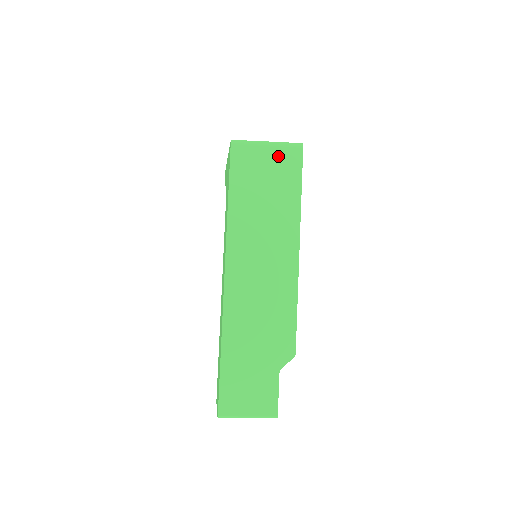
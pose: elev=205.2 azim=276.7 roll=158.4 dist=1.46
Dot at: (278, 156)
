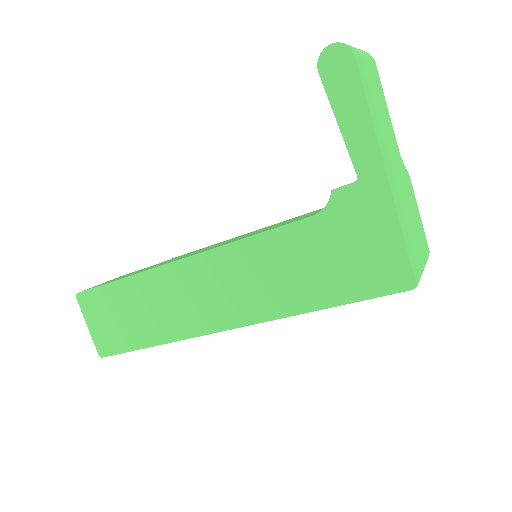
Dot at: occluded
